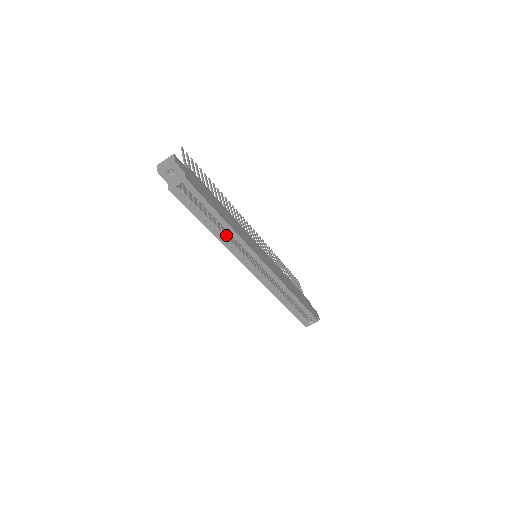
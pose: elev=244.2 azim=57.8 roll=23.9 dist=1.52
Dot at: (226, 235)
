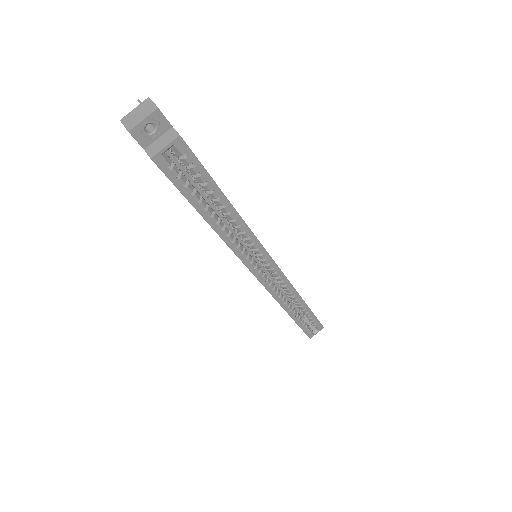
Dot at: (228, 229)
